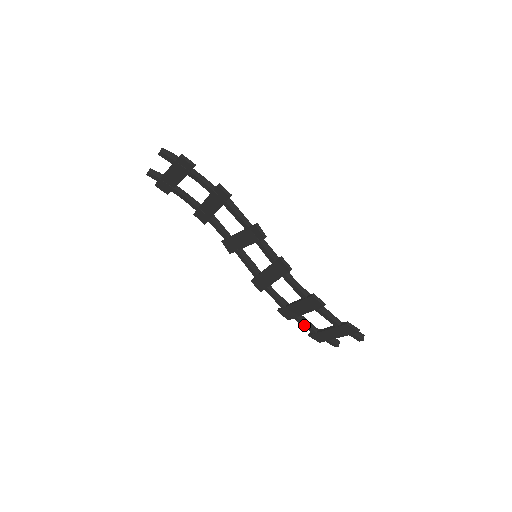
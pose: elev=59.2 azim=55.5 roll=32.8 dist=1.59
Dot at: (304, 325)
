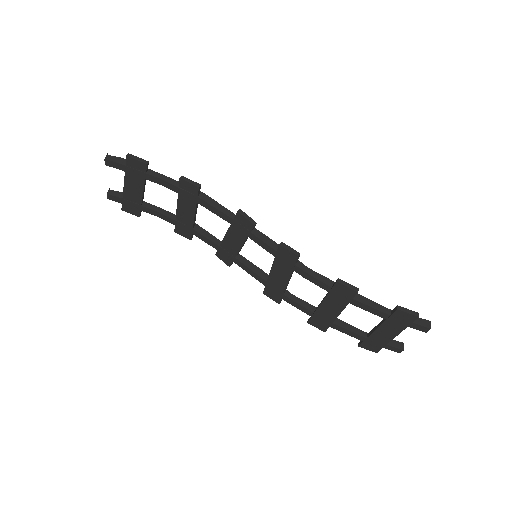
Dot at: (346, 332)
